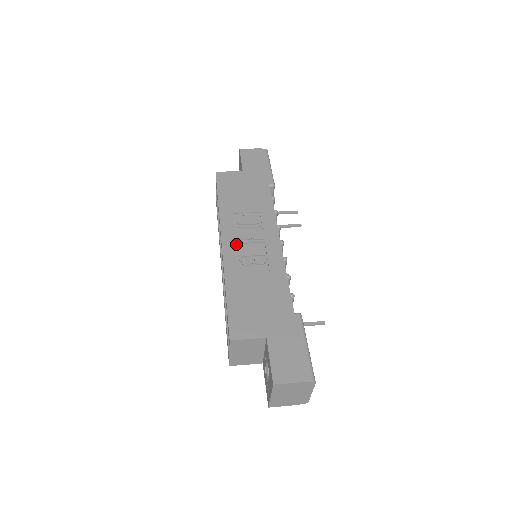
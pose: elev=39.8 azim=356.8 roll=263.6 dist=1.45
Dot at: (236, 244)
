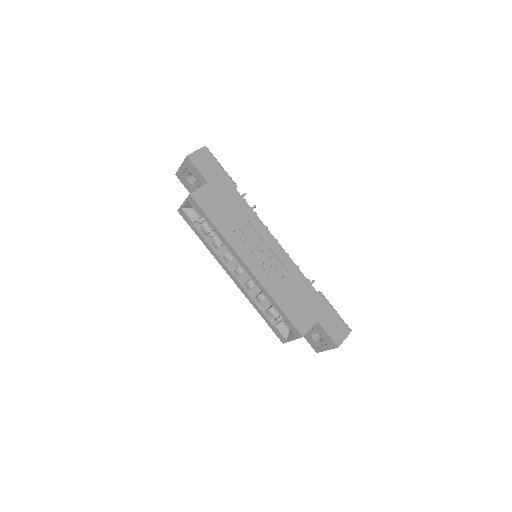
Dot at: (256, 261)
